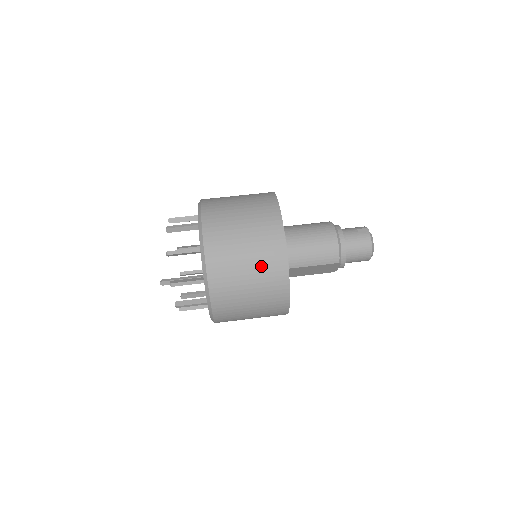
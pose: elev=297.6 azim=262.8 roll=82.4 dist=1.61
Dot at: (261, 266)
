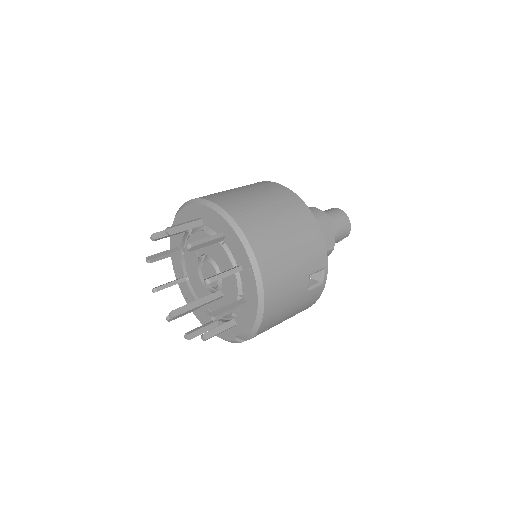
Dot at: (267, 194)
